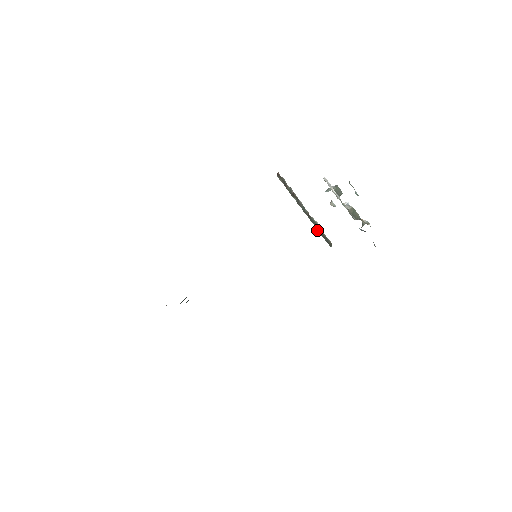
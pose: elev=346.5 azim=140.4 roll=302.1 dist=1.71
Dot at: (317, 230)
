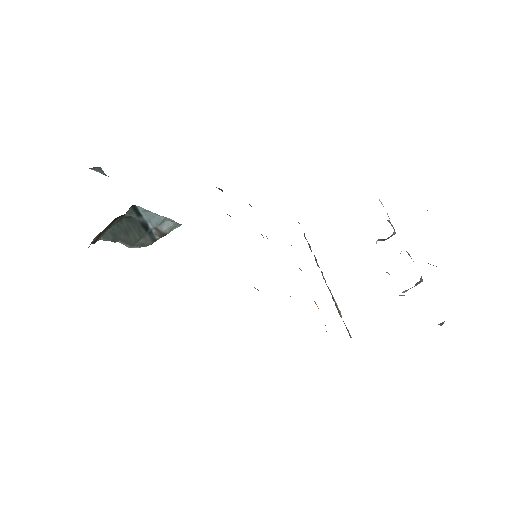
Dot at: (335, 305)
